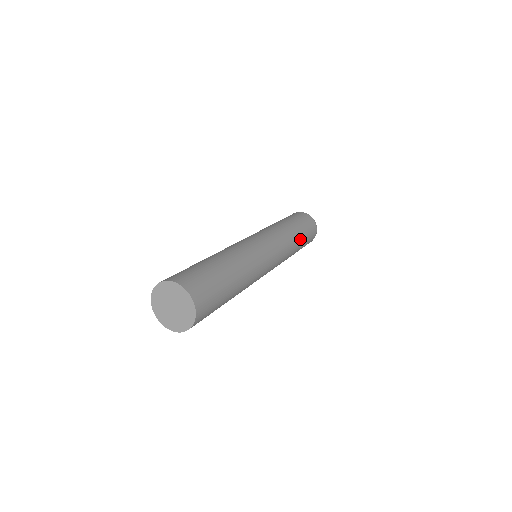
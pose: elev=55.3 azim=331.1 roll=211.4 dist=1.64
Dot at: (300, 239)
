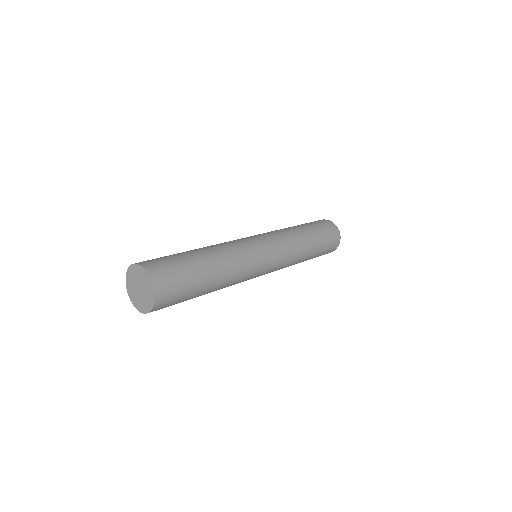
Dot at: (312, 247)
